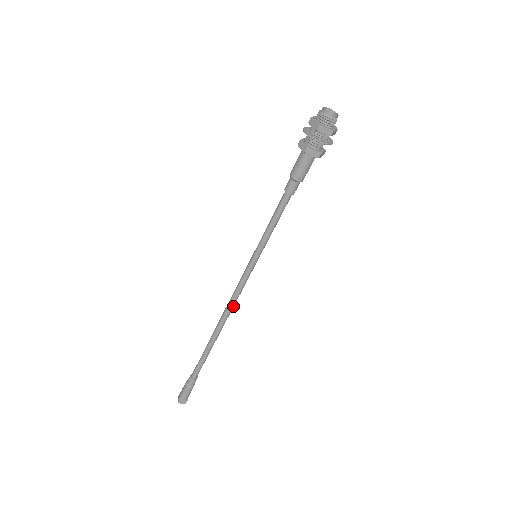
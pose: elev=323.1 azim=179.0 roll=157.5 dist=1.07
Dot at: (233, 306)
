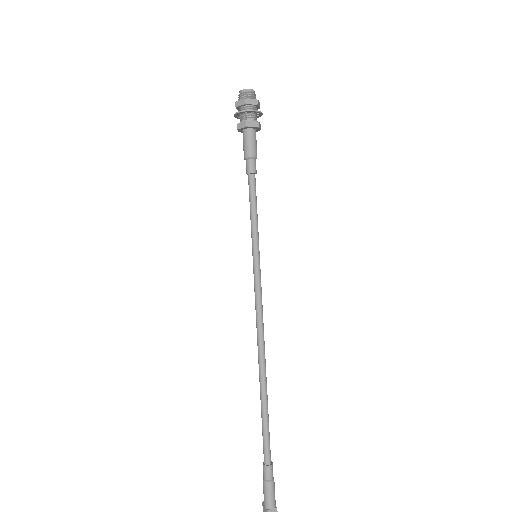
Dot at: (263, 329)
